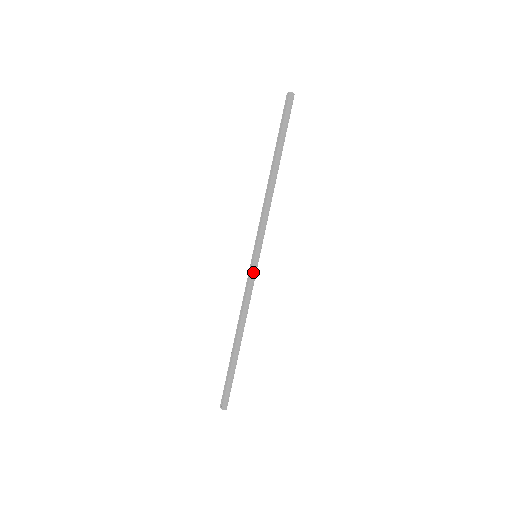
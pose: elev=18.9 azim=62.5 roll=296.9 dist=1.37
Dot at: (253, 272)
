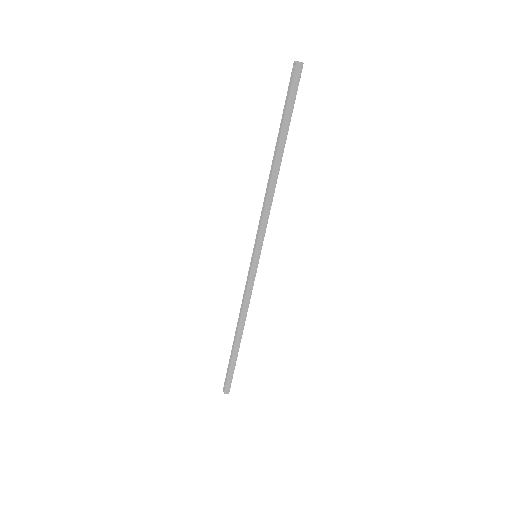
Dot at: (252, 273)
